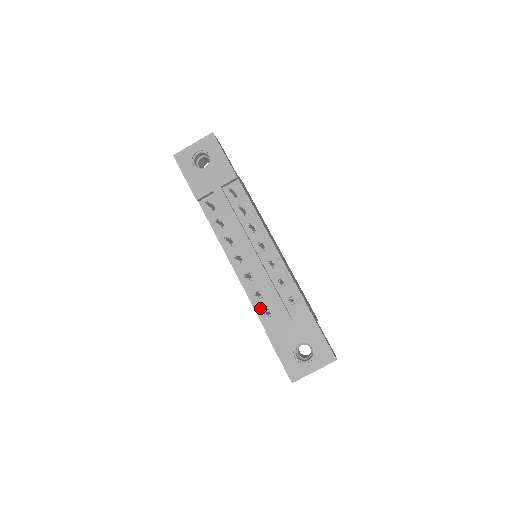
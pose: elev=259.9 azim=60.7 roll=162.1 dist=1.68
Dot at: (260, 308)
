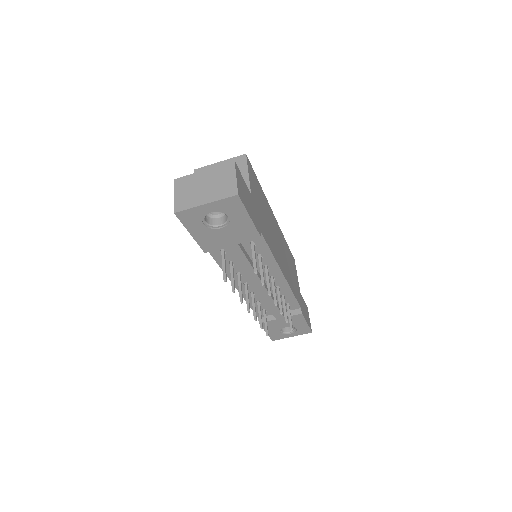
Dot at: (257, 308)
